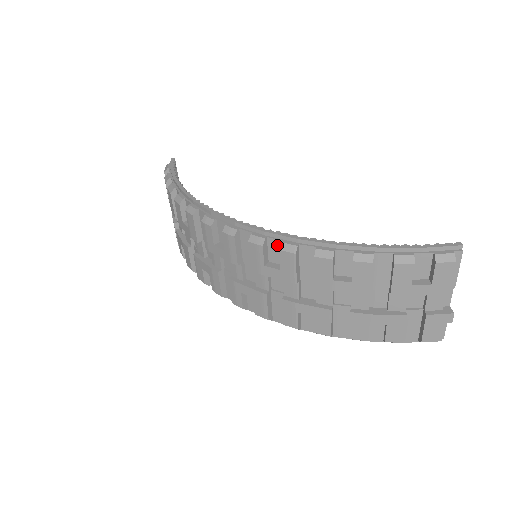
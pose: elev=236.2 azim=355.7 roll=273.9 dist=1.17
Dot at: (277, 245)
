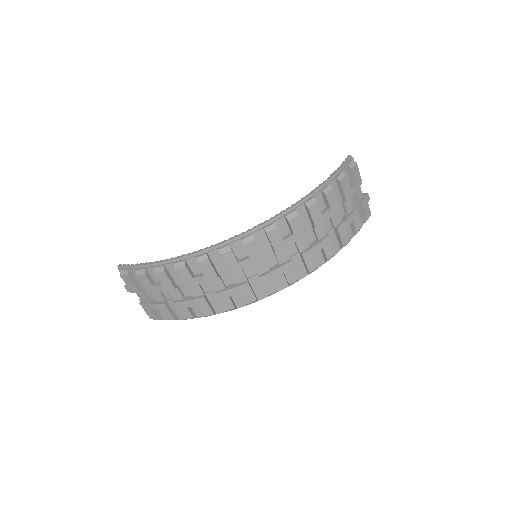
Dot at: (282, 222)
